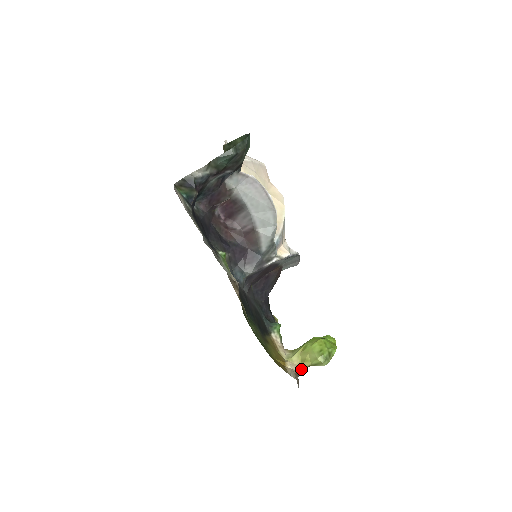
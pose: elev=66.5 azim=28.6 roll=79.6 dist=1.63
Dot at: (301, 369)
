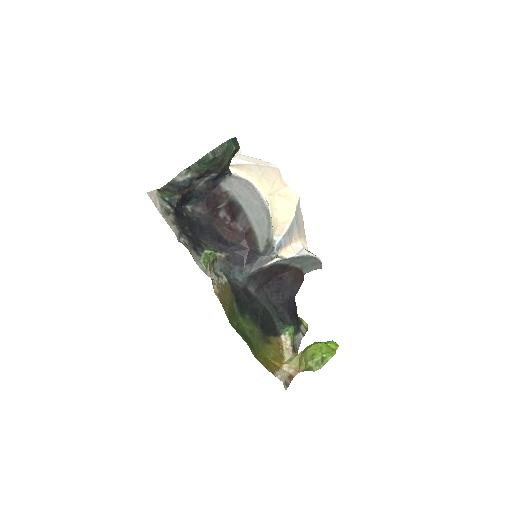
Dot at: occluded
